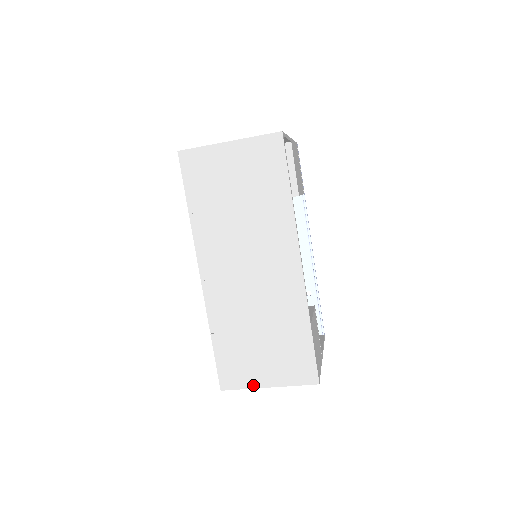
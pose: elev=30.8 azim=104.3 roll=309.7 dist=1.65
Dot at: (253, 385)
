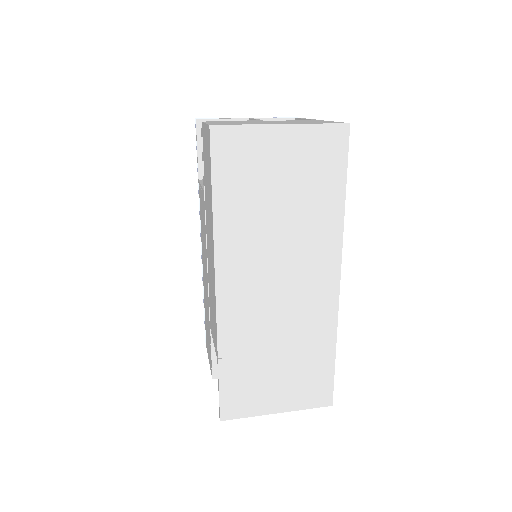
Dot at: (260, 412)
